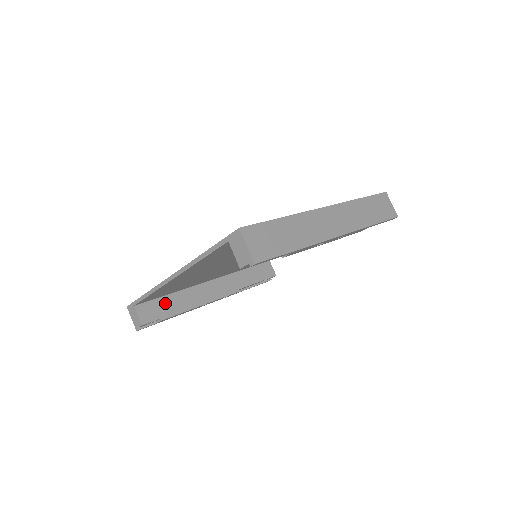
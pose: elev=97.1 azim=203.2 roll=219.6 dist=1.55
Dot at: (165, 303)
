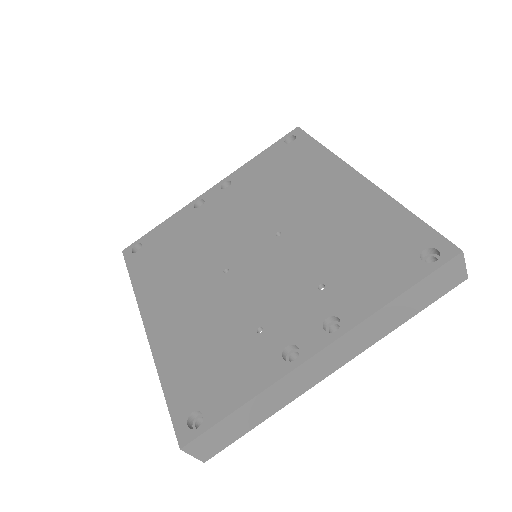
Dot at: occluded
